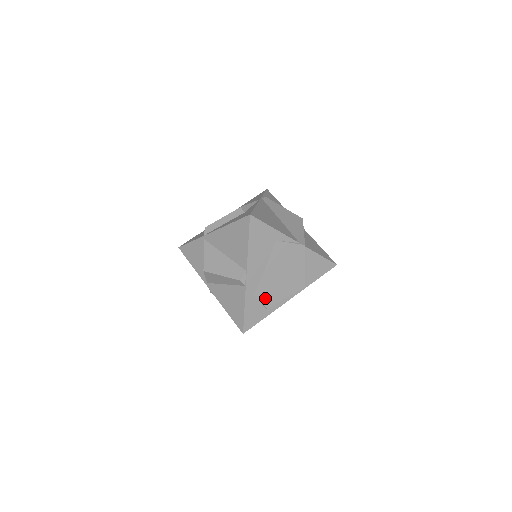
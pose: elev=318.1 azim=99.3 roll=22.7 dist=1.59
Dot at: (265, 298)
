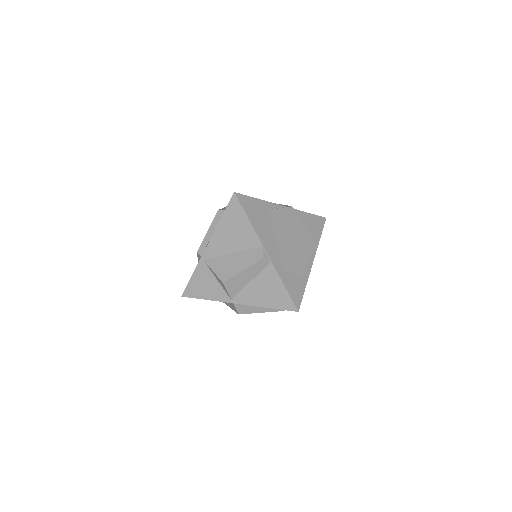
Dot at: (293, 268)
